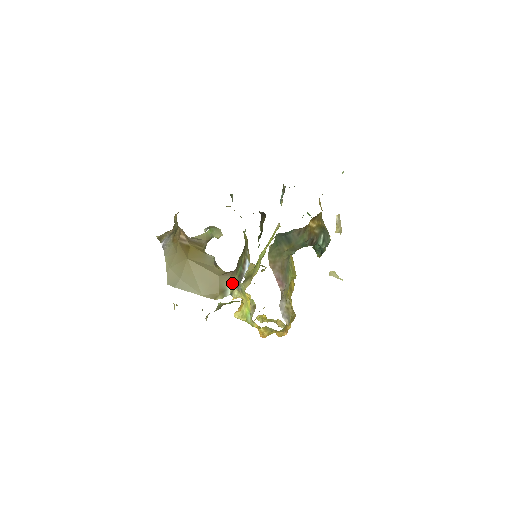
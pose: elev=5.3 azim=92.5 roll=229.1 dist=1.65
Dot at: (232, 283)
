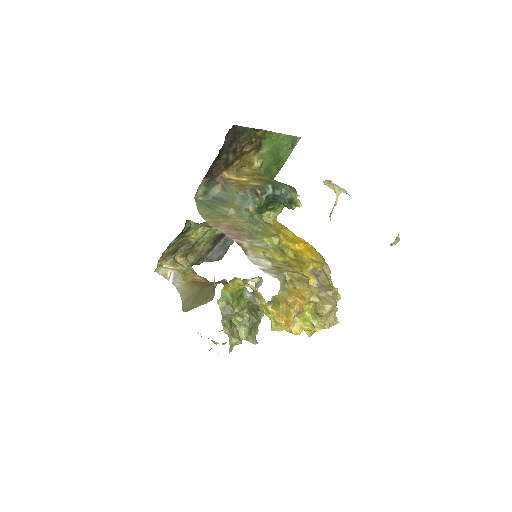
Dot at: occluded
